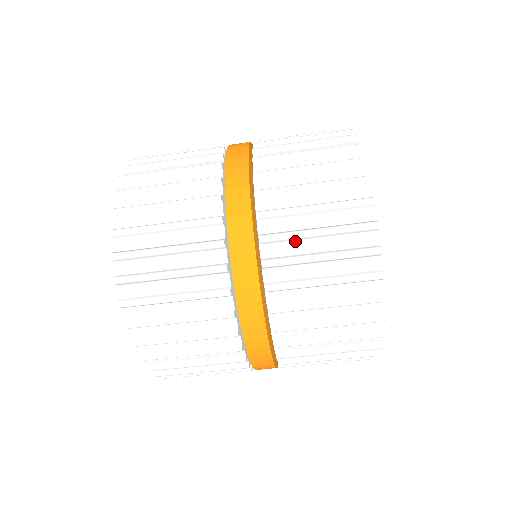
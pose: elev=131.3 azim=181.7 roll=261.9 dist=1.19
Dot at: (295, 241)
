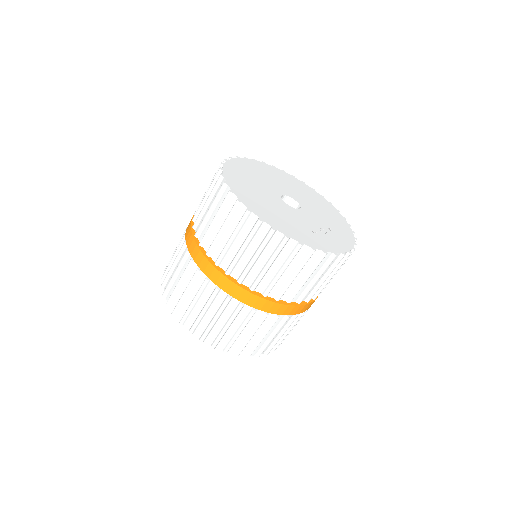
Dot at: occluded
